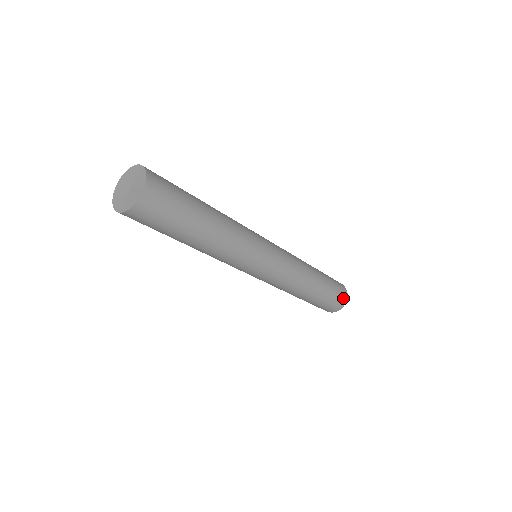
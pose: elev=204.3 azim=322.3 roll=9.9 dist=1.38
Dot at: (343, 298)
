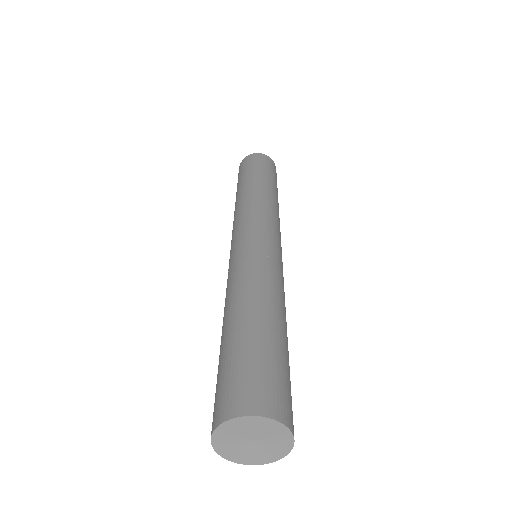
Dot at: occluded
